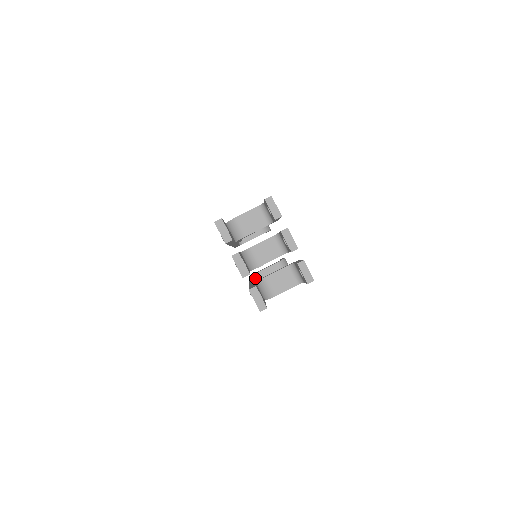
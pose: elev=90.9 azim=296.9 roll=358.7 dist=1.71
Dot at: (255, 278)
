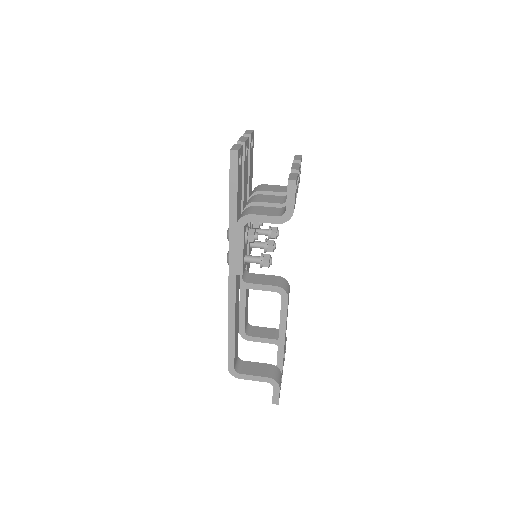
Dot at: occluded
